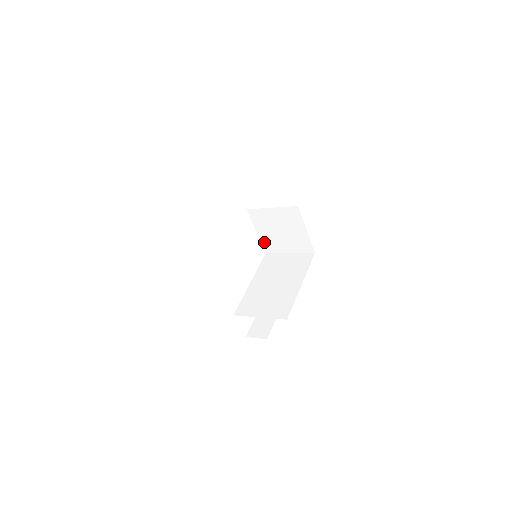
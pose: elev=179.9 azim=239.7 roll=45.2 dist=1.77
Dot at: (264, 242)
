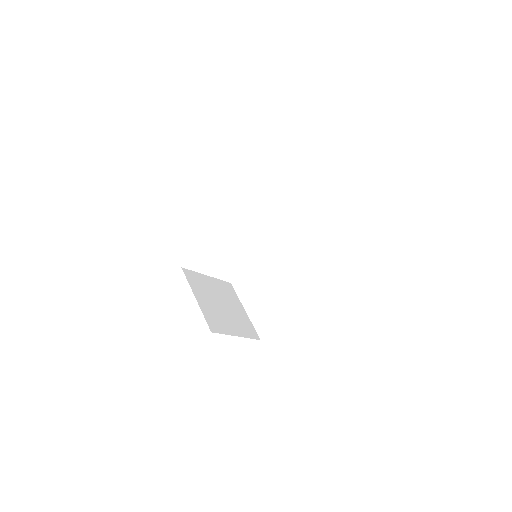
Dot at: occluded
